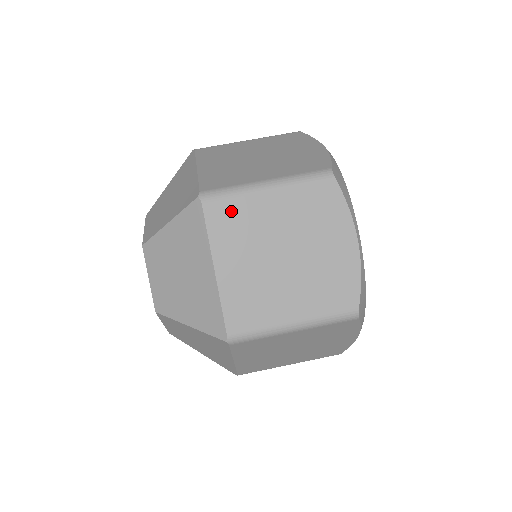
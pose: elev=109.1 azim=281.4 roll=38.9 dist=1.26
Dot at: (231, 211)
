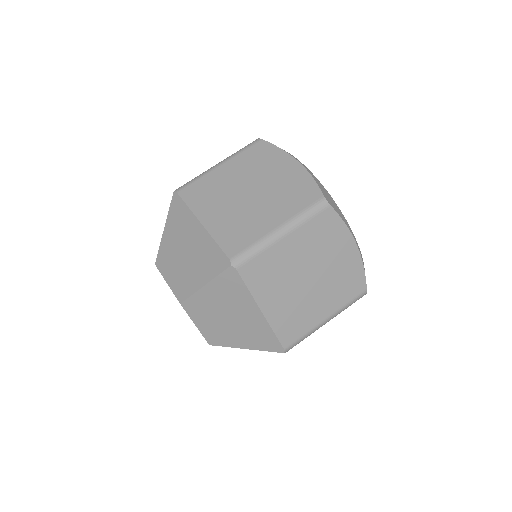
Dot at: (199, 187)
